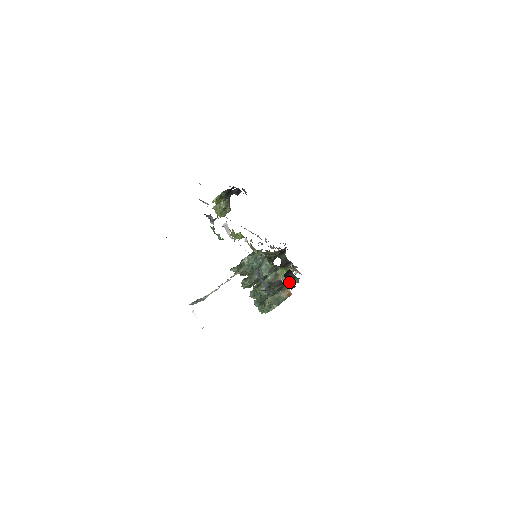
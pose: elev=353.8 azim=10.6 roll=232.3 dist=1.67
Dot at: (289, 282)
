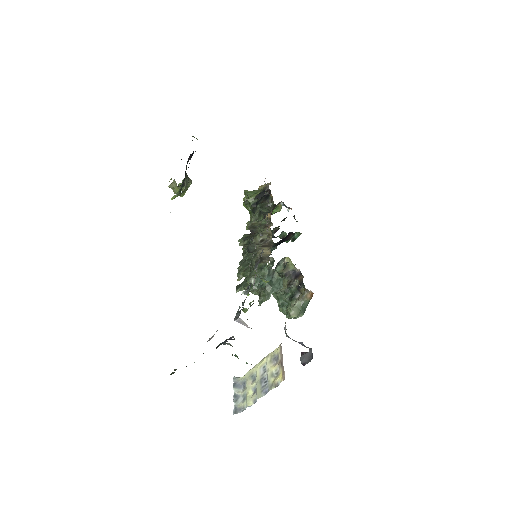
Dot at: (291, 238)
